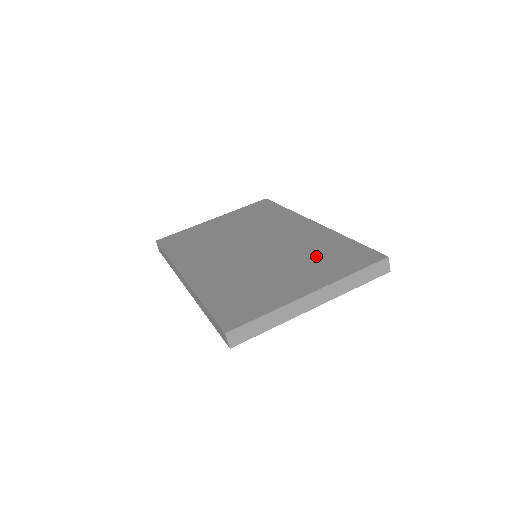
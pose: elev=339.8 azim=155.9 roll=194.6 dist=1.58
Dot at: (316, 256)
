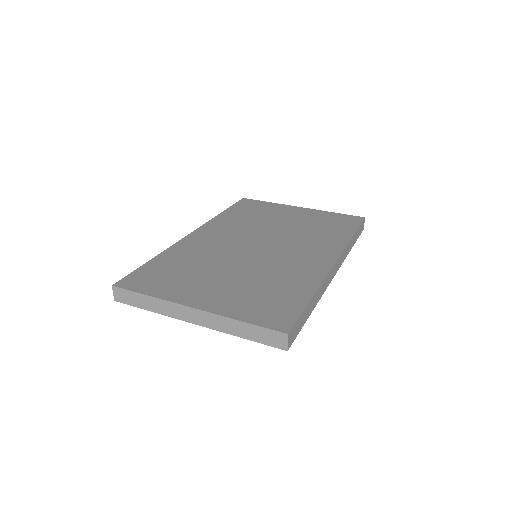
Dot at: (262, 287)
